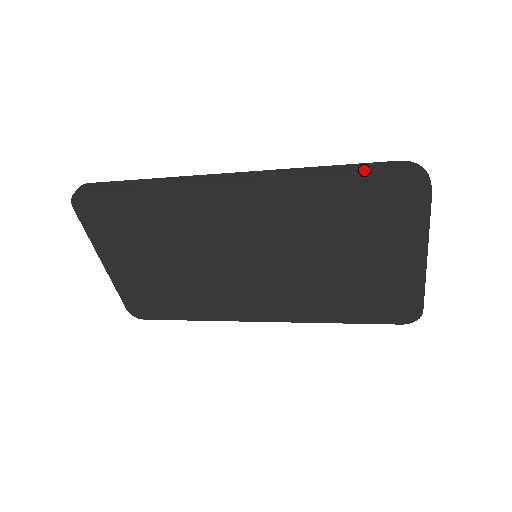
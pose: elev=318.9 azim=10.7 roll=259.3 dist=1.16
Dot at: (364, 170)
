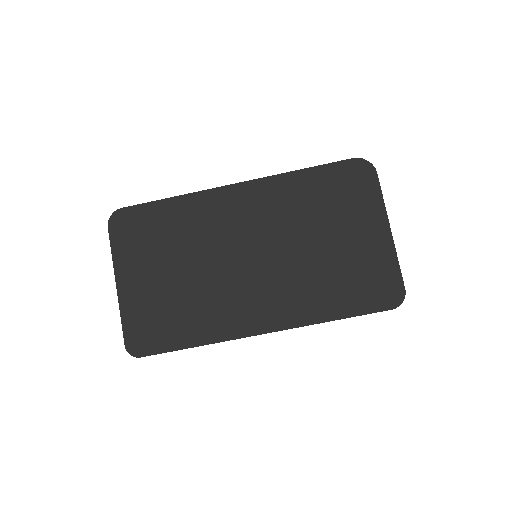
Dot at: (329, 163)
